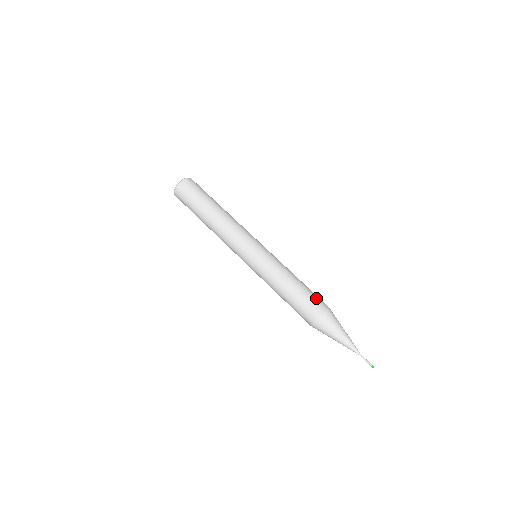
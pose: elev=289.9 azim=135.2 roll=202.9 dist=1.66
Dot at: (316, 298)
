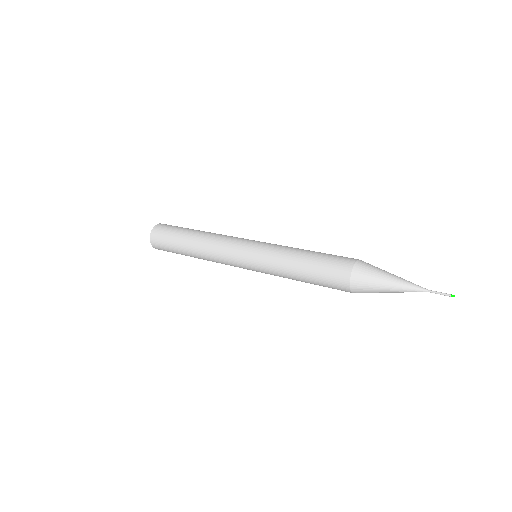
Dot at: occluded
